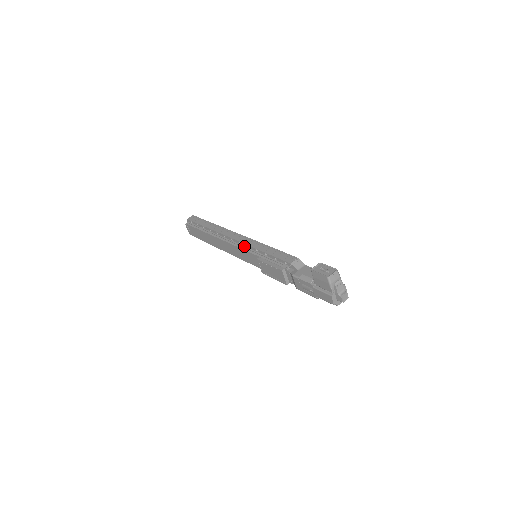
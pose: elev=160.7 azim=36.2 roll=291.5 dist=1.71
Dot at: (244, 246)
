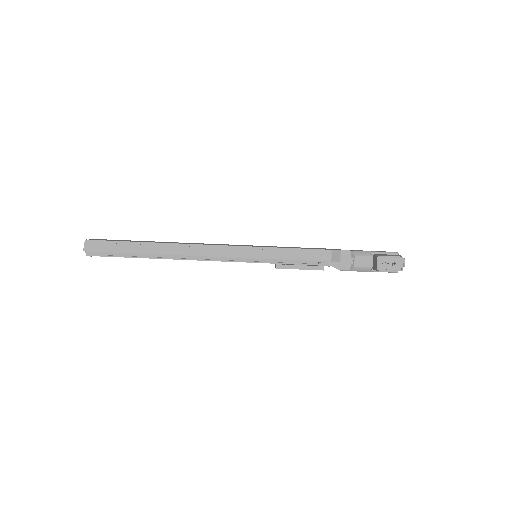
Dot at: (238, 258)
